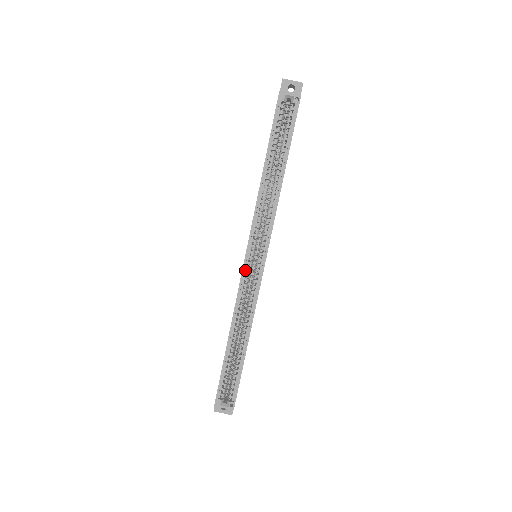
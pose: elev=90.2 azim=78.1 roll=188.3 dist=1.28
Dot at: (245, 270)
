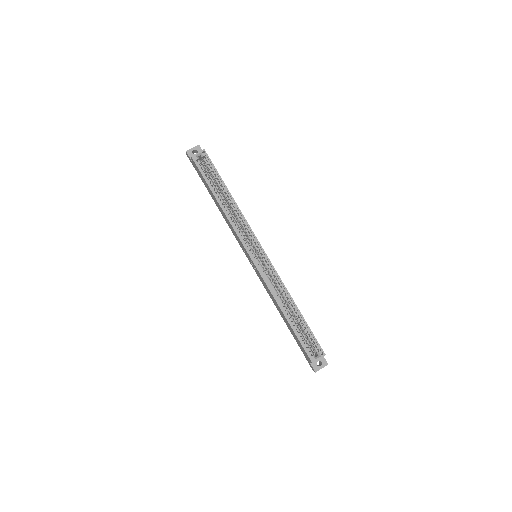
Dot at: (257, 266)
